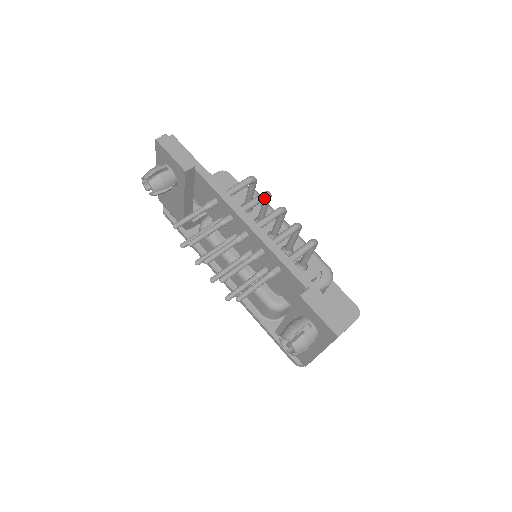
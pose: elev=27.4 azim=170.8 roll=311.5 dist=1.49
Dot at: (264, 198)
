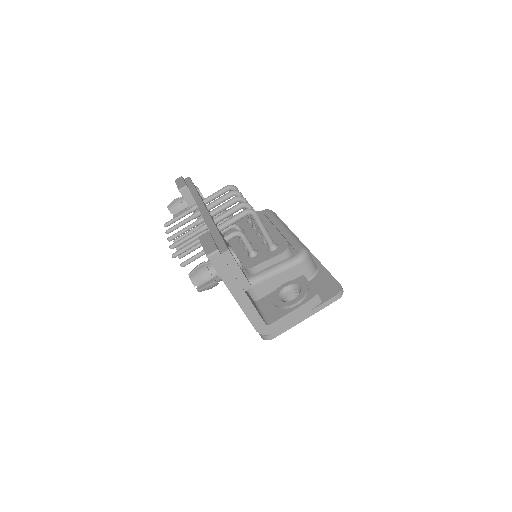
Dot at: (230, 194)
